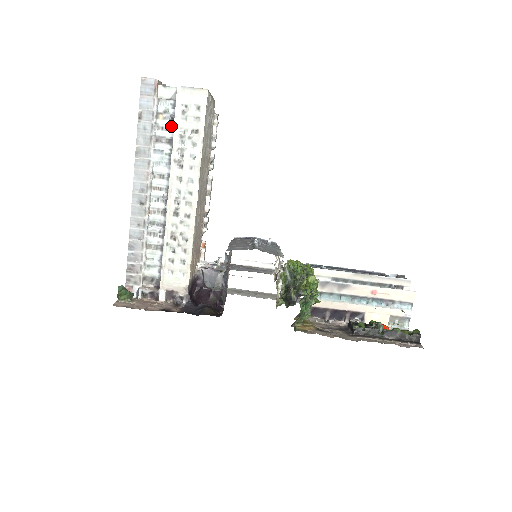
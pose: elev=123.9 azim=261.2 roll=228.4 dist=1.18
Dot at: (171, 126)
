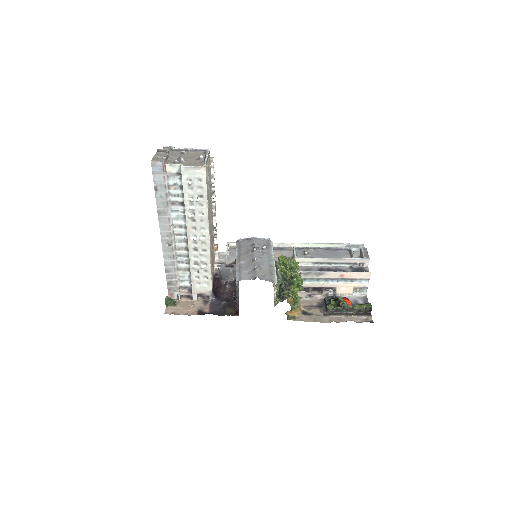
Dot at: (181, 194)
